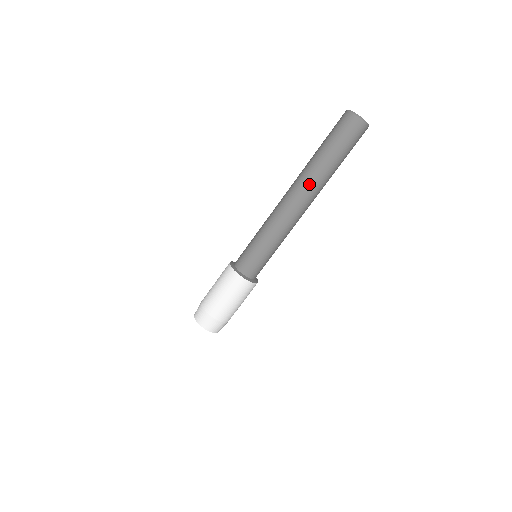
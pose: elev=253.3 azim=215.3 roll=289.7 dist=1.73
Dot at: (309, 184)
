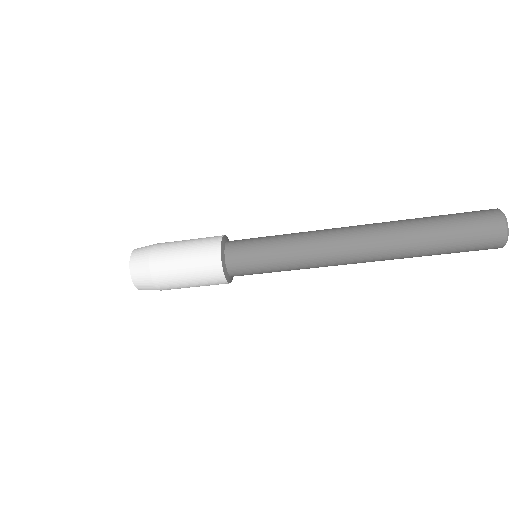
Dot at: (386, 240)
